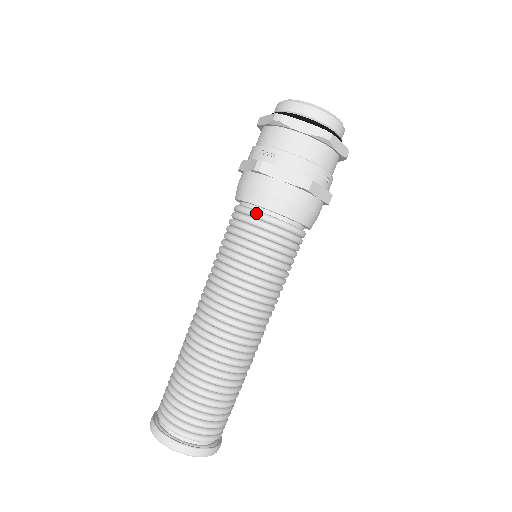
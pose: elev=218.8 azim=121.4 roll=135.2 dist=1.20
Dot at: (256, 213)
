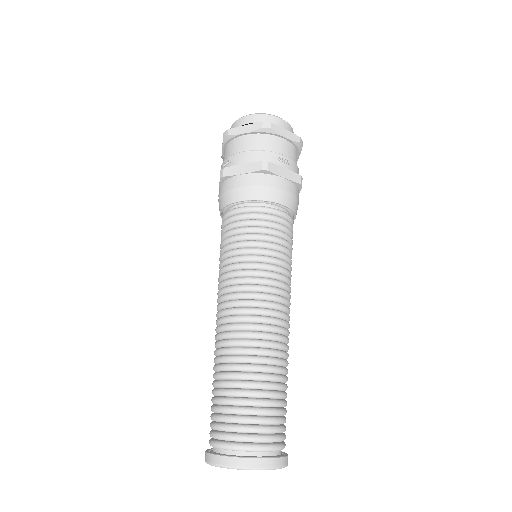
Dot at: (233, 210)
